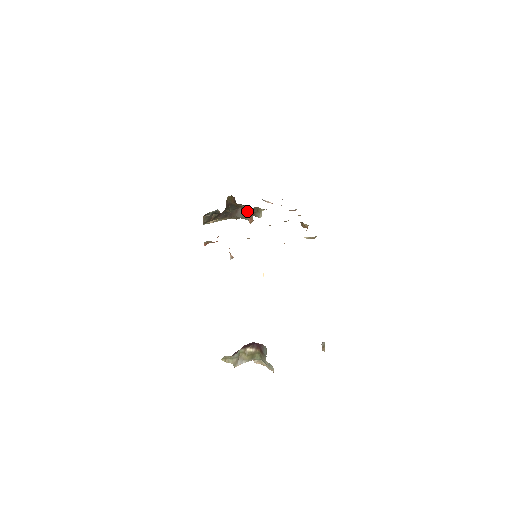
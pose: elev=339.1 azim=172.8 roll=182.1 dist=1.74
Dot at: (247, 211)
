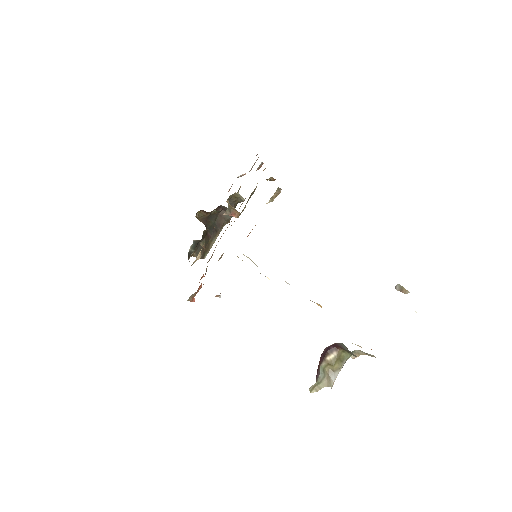
Dot at: occluded
